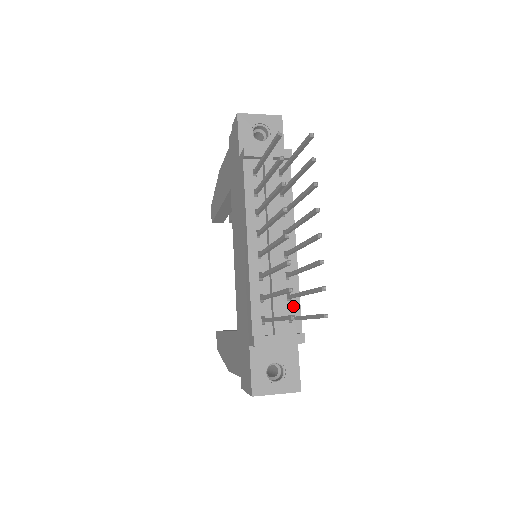
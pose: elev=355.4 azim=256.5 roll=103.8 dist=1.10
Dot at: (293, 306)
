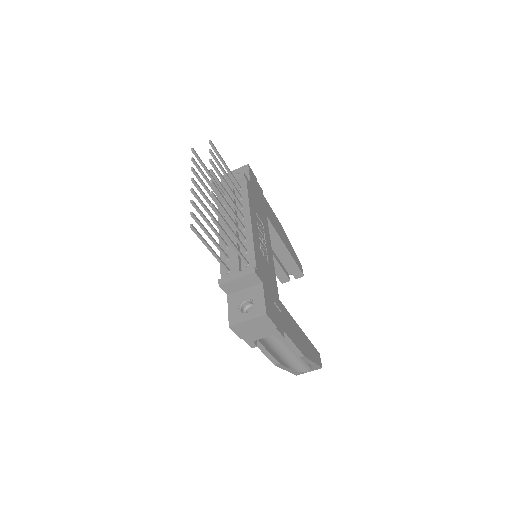
Dot at: (249, 256)
